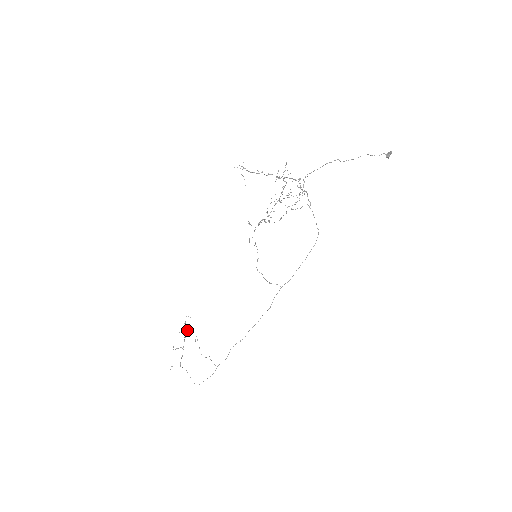
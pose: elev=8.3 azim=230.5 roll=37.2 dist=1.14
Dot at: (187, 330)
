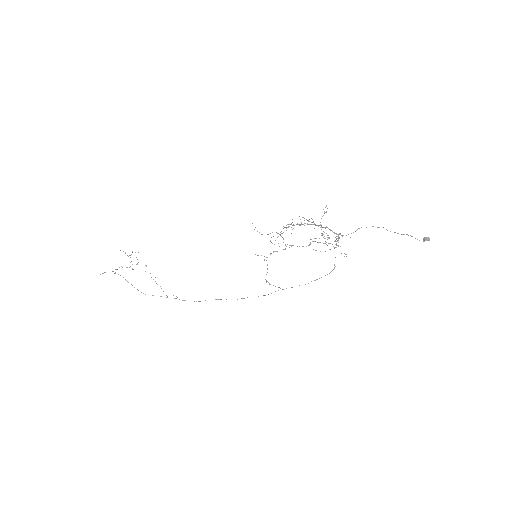
Dot at: occluded
